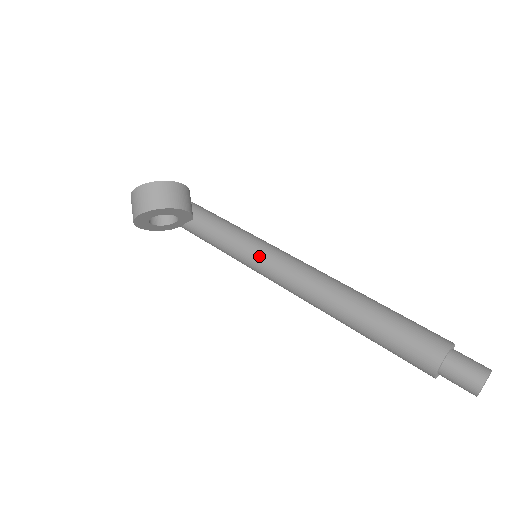
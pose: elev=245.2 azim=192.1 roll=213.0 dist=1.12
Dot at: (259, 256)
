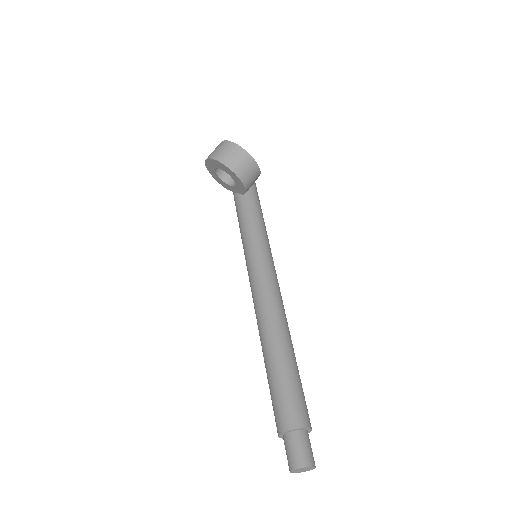
Dot at: (257, 258)
